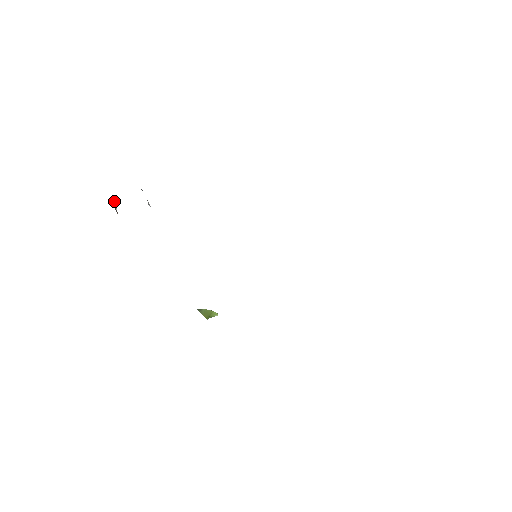
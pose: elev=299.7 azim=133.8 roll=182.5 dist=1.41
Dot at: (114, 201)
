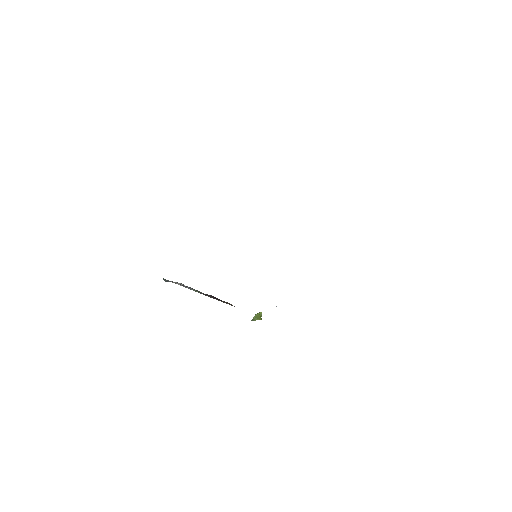
Dot at: occluded
